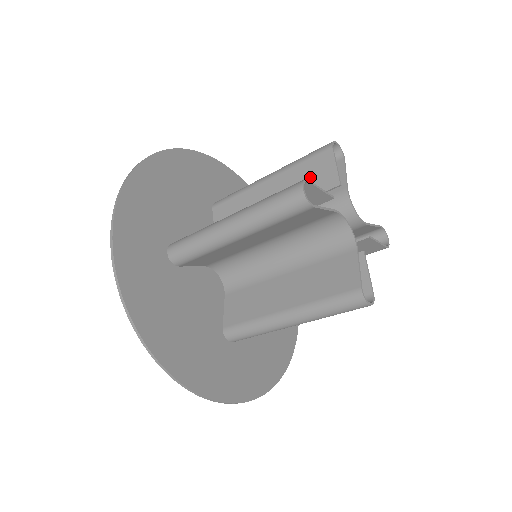
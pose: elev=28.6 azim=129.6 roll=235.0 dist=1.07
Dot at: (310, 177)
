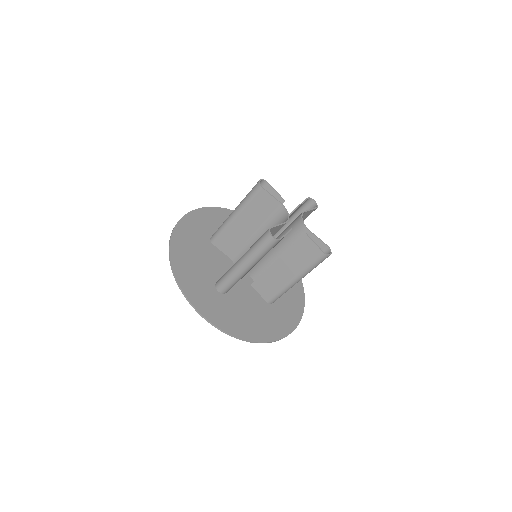
Dot at: occluded
